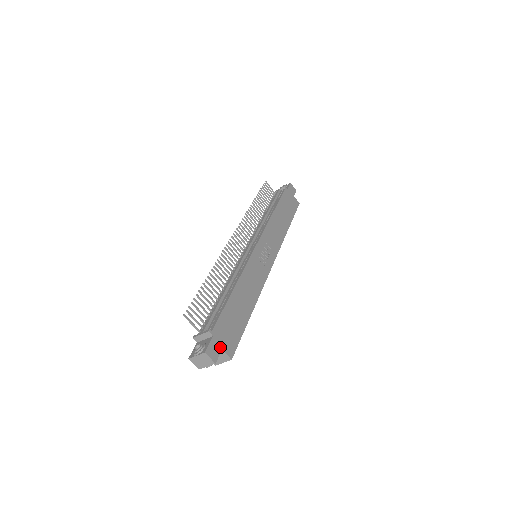
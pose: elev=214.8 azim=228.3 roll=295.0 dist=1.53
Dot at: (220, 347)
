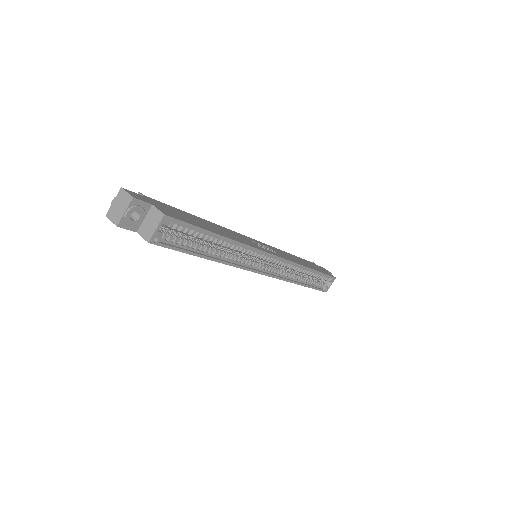
Dot at: (150, 203)
